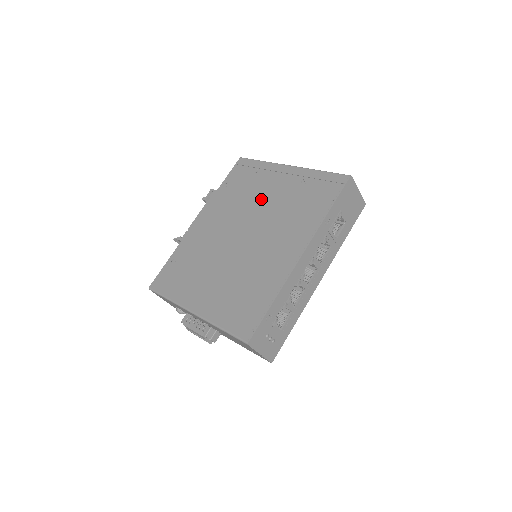
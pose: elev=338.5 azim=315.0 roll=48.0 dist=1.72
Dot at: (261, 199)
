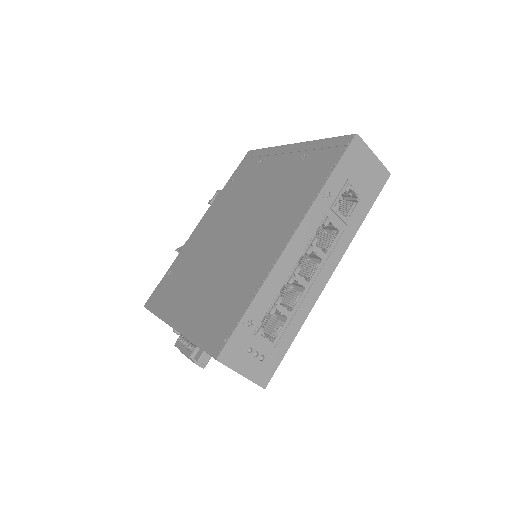
Dot at: (260, 187)
